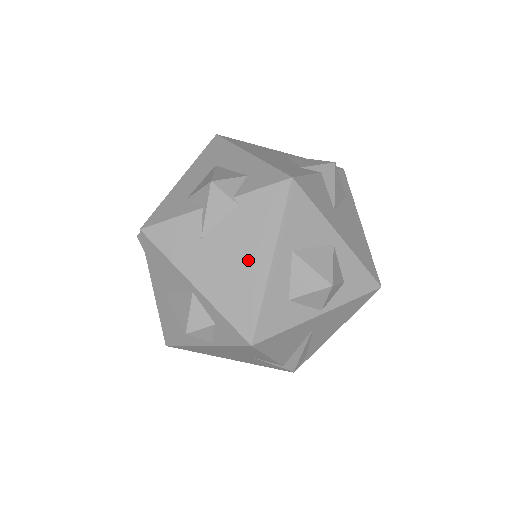
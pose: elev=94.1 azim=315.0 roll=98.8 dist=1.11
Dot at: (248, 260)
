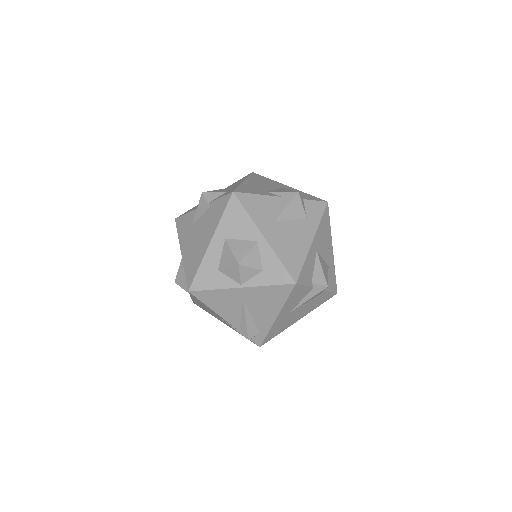
Dot at: (203, 240)
